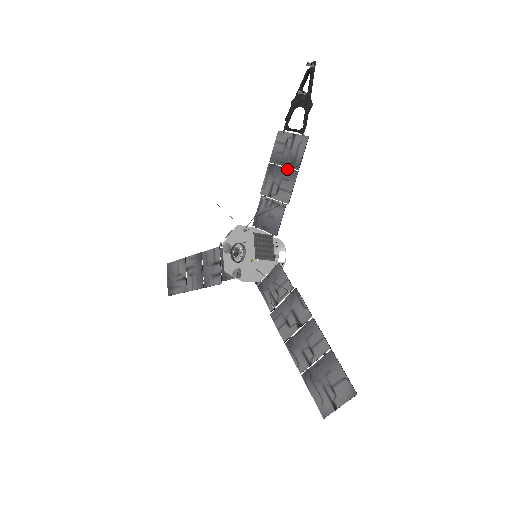
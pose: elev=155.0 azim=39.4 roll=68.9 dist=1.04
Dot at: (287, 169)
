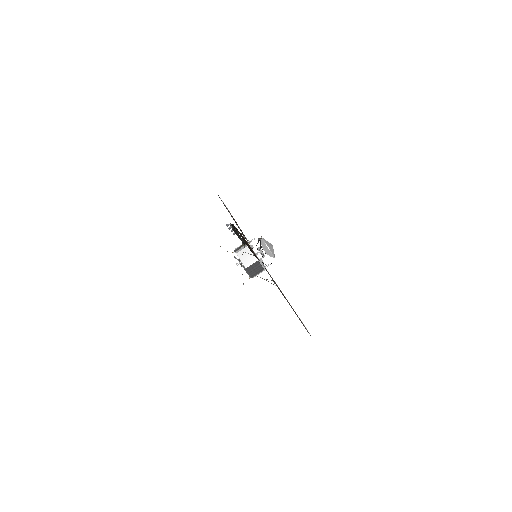
Dot at: occluded
